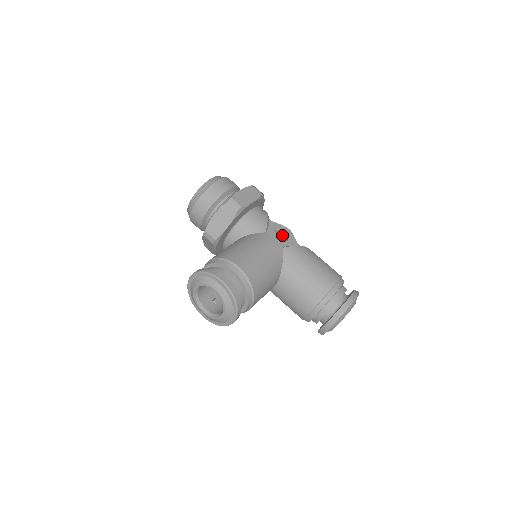
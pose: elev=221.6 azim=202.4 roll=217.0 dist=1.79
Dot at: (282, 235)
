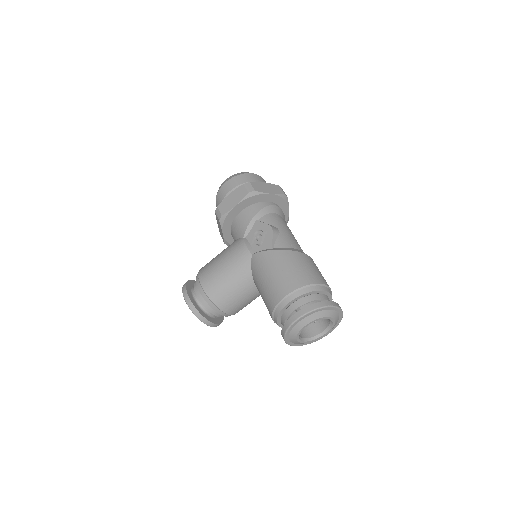
Dot at: (262, 237)
